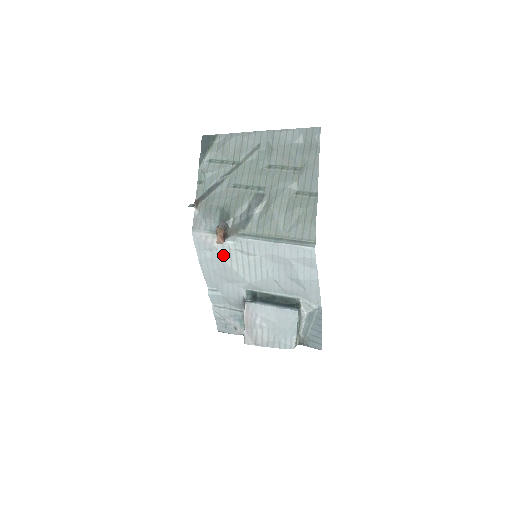
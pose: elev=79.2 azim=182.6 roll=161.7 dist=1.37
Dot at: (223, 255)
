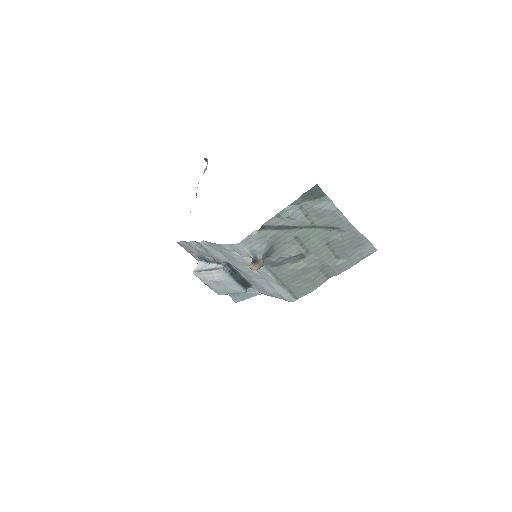
Dot at: (241, 259)
